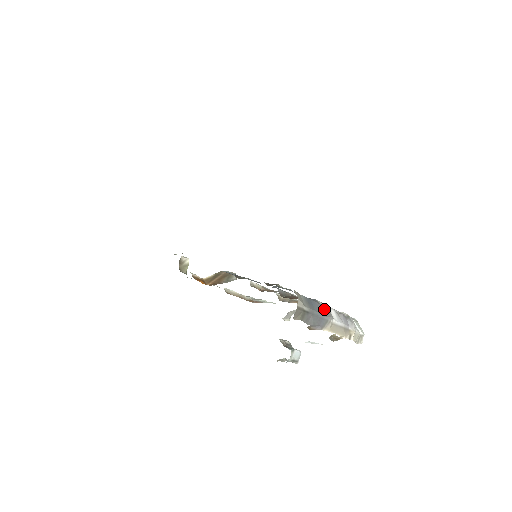
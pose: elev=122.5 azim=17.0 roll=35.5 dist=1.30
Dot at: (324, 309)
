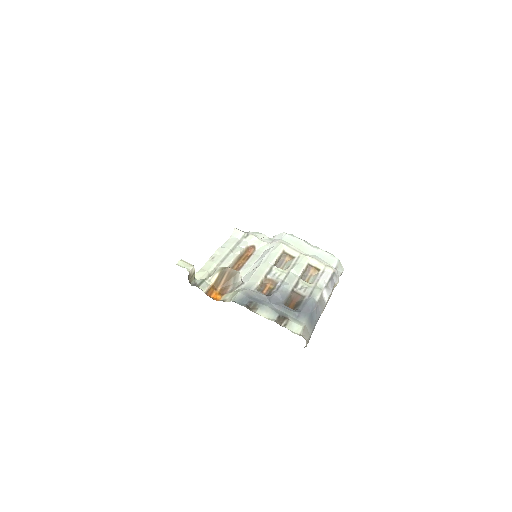
Dot at: (320, 304)
